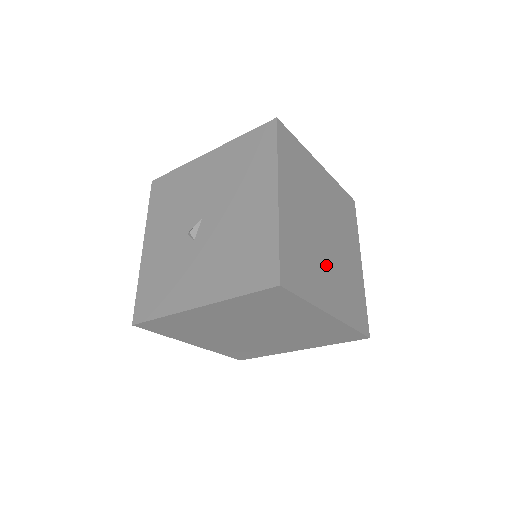
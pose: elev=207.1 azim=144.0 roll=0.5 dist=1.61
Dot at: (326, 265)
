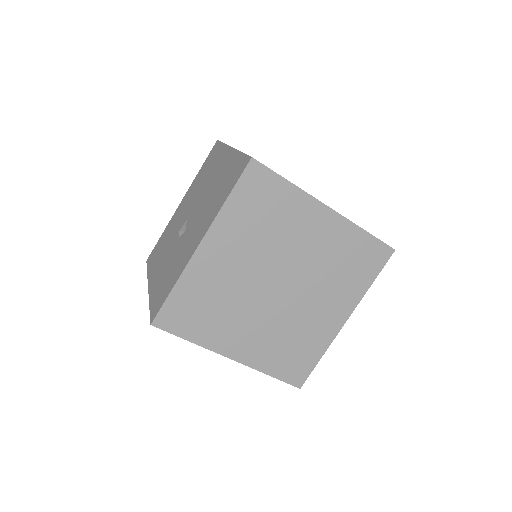
Dot at: occluded
